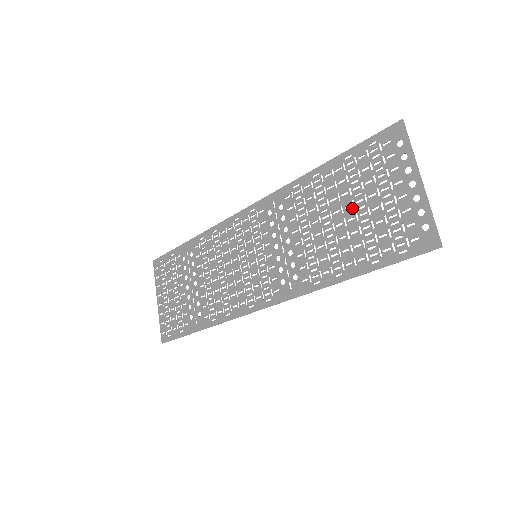
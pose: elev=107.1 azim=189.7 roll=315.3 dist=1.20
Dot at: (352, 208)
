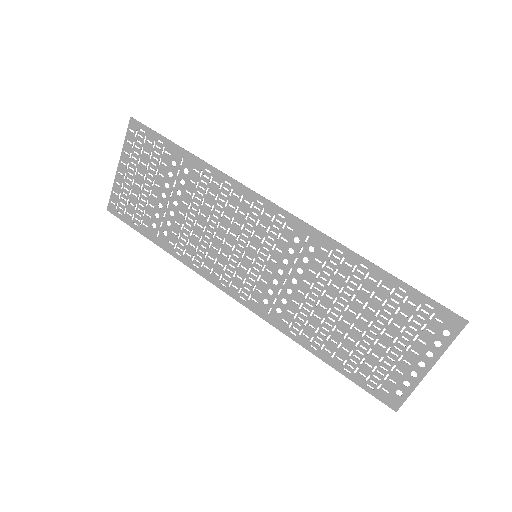
Dot at: (367, 325)
